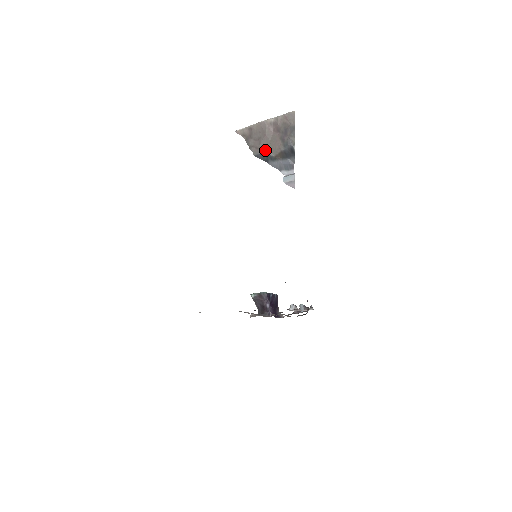
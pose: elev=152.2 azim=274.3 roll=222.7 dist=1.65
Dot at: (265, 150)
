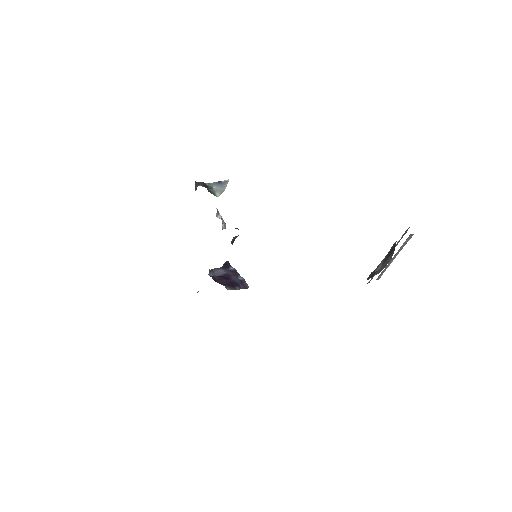
Dot at: occluded
